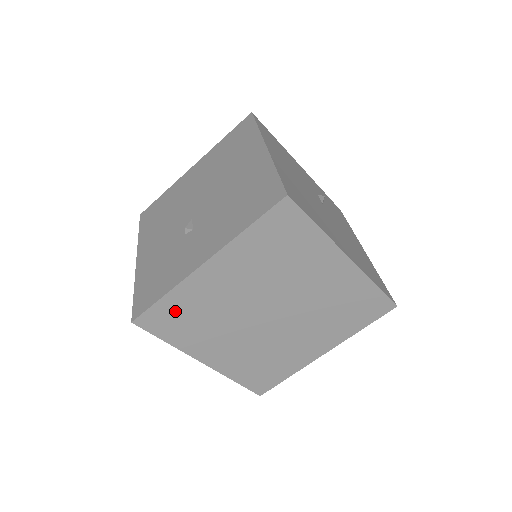
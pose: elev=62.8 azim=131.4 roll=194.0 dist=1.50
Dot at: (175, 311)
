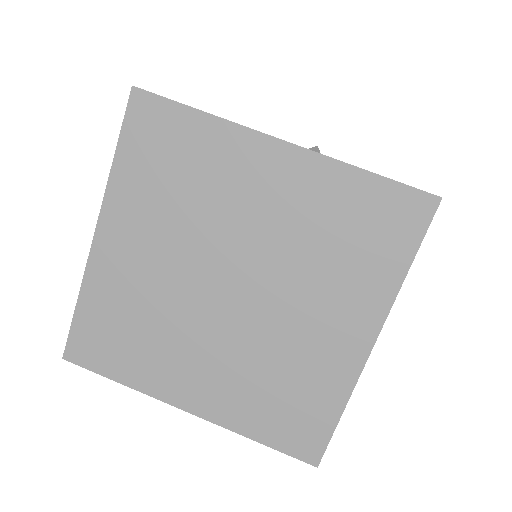
Dot at: (102, 324)
